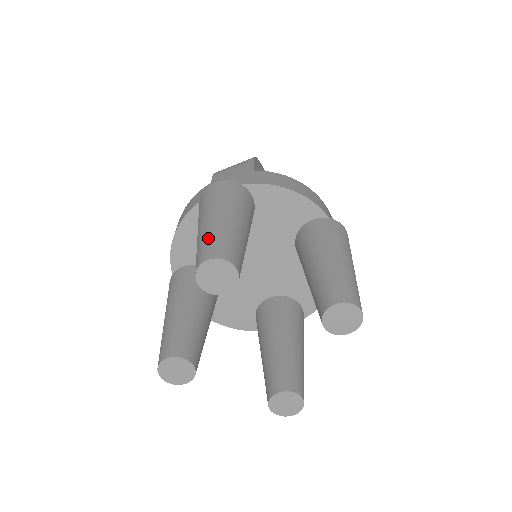
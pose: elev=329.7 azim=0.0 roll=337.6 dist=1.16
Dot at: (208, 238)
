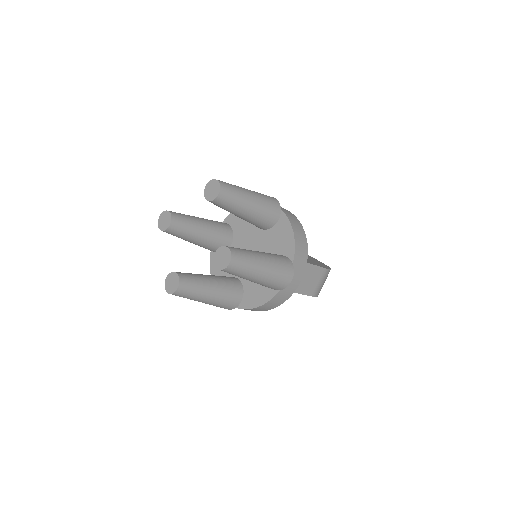
Dot at: occluded
